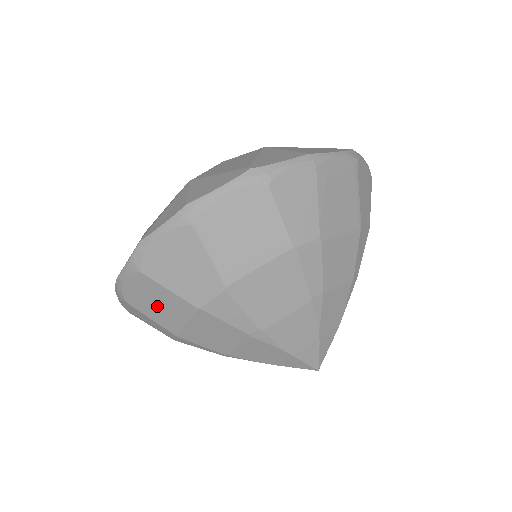
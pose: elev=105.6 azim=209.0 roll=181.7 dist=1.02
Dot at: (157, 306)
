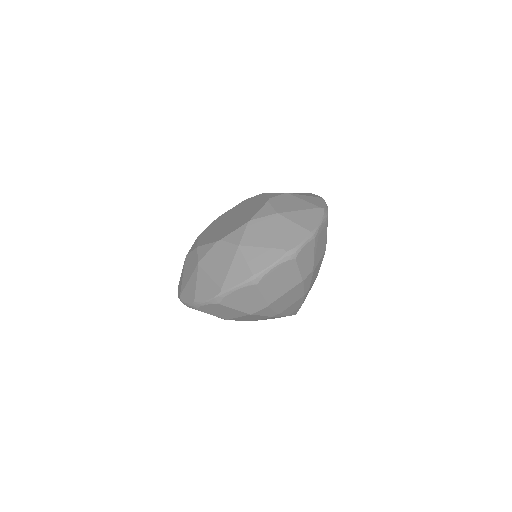
Dot at: (221, 312)
